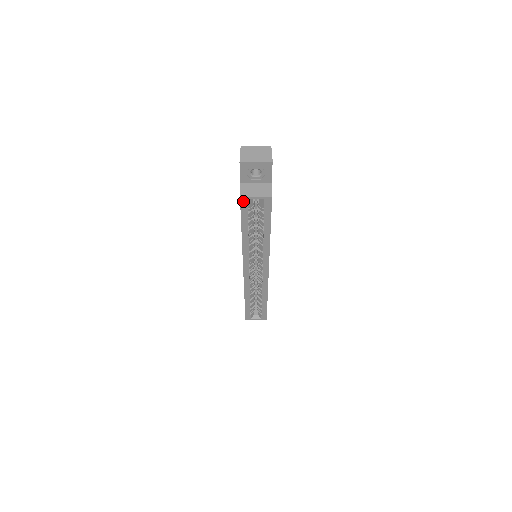
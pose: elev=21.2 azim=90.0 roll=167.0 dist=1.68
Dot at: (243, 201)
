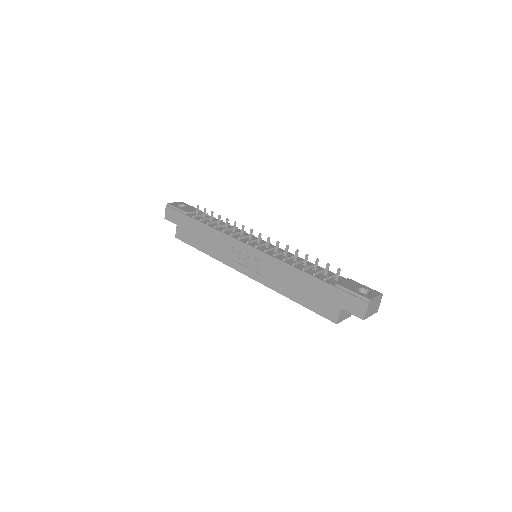
Dot at: (333, 321)
